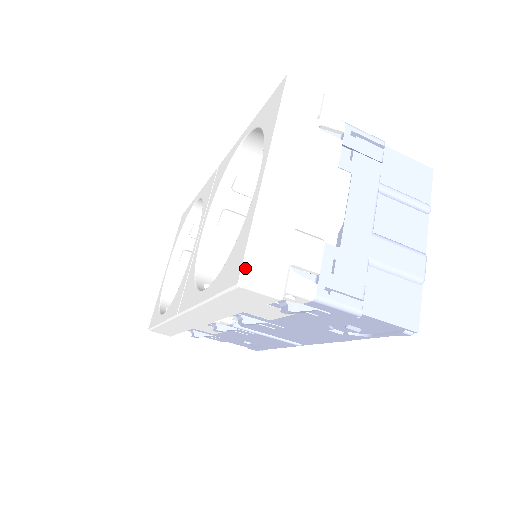
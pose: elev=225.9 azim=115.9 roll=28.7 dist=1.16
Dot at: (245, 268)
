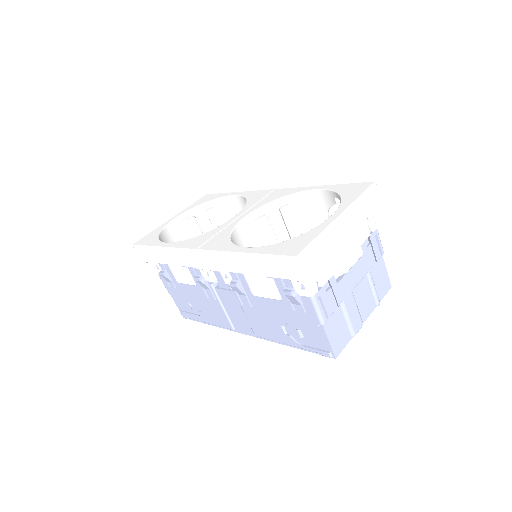
Dot at: (304, 252)
